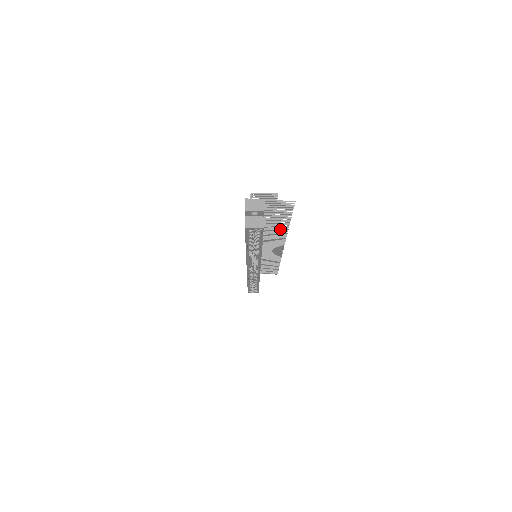
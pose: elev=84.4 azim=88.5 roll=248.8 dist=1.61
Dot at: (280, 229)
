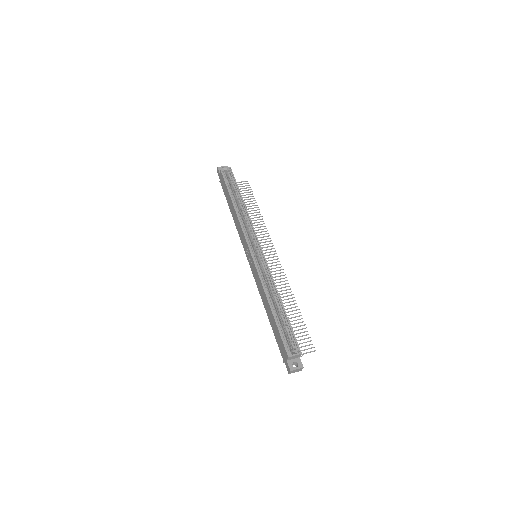
Dot at: occluded
